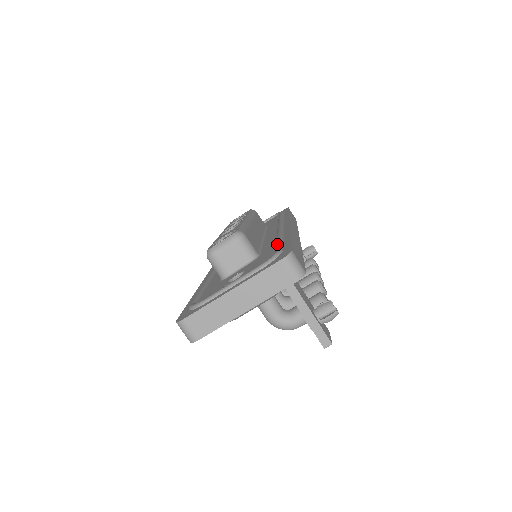
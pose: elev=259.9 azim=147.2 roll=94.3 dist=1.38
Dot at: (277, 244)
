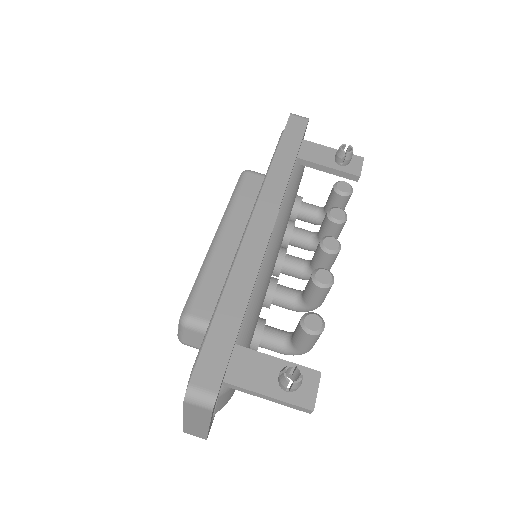
Dot at: (206, 331)
